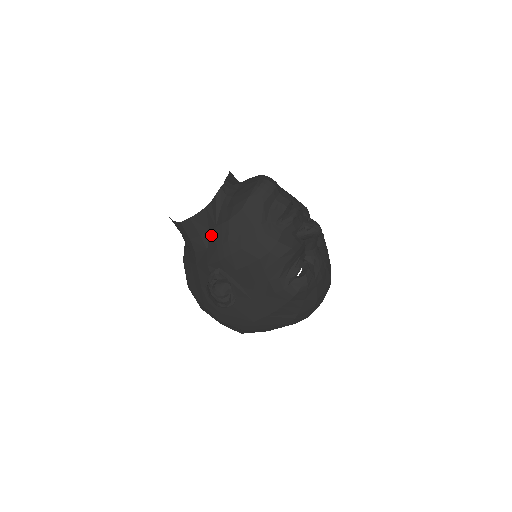
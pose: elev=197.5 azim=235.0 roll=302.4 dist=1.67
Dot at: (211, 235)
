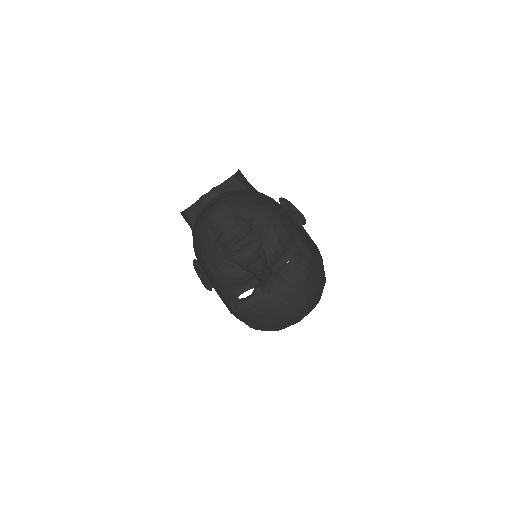
Dot at: occluded
